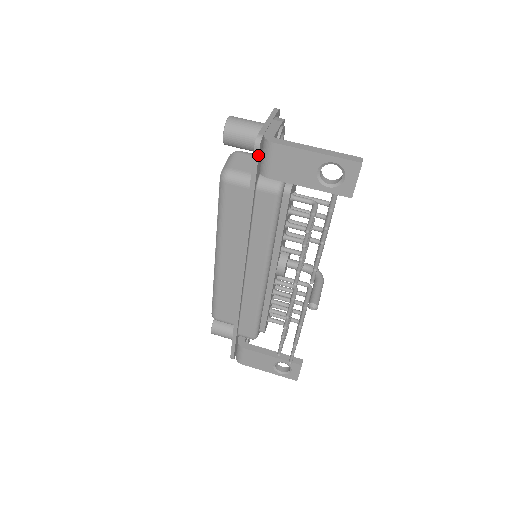
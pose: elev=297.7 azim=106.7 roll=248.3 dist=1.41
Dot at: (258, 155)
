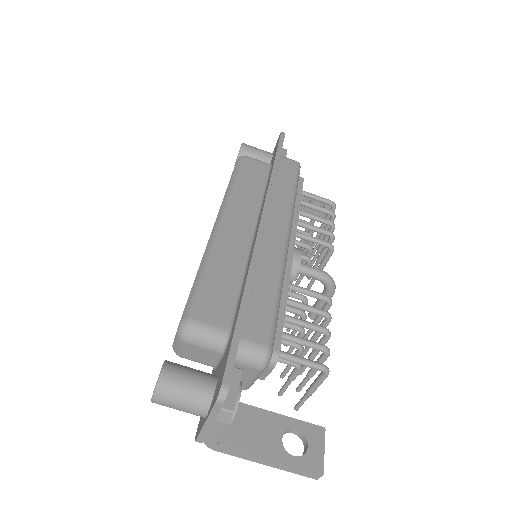
Dot at: occluded
